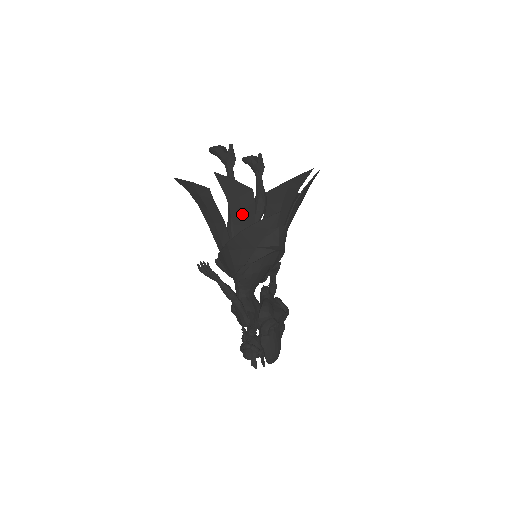
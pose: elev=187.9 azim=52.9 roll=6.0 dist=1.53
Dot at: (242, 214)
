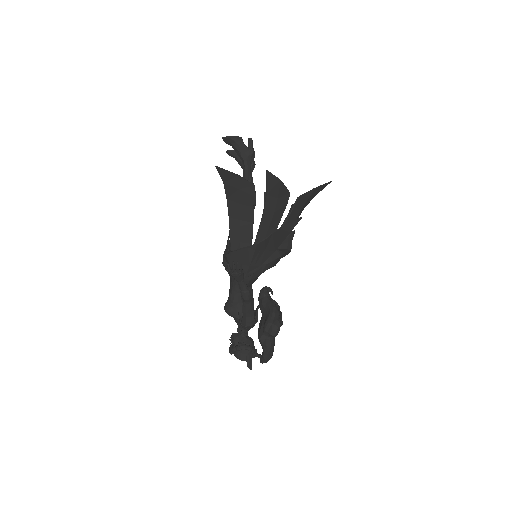
Dot at: (273, 215)
